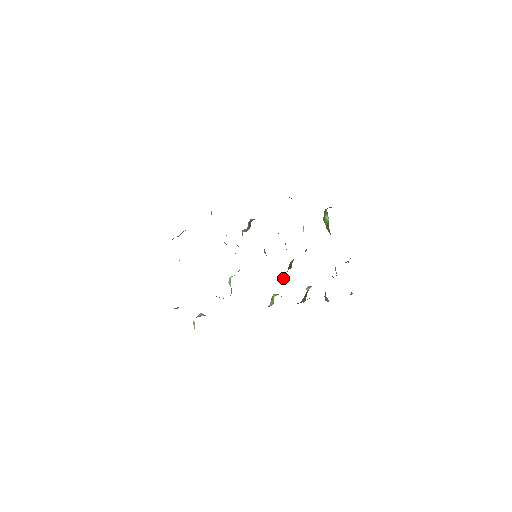
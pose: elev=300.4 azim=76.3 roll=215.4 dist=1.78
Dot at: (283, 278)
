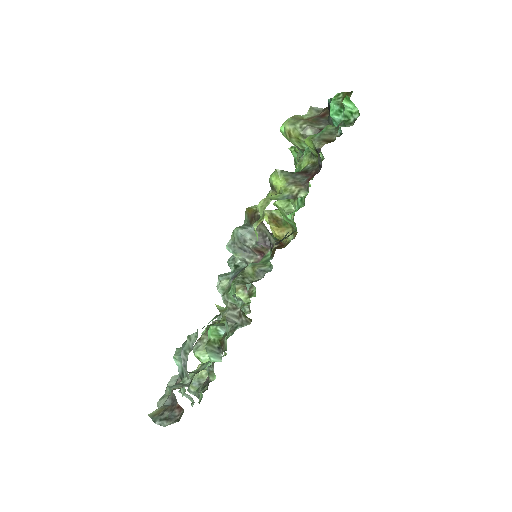
Dot at: (277, 238)
